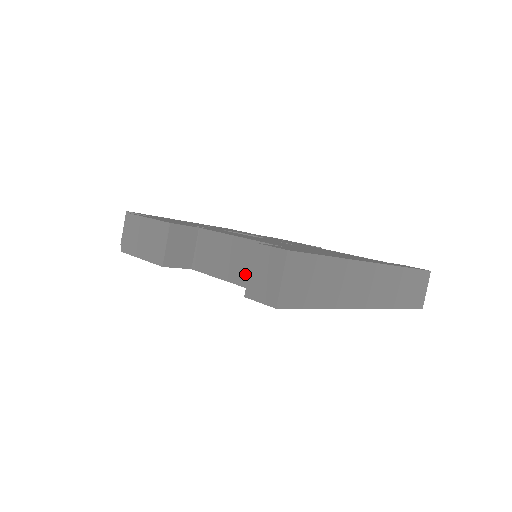
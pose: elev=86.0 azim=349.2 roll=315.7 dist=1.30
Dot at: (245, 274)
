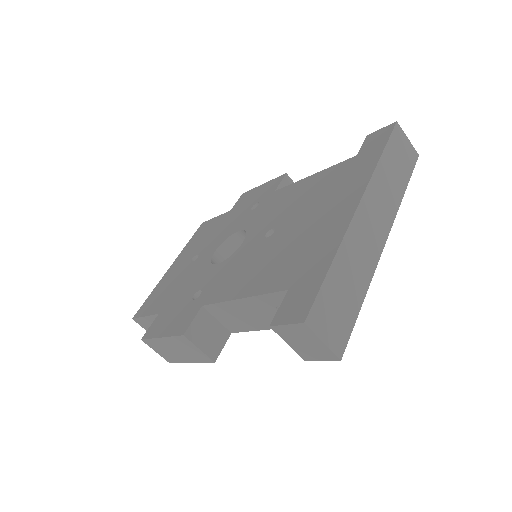
Dot at: occluded
